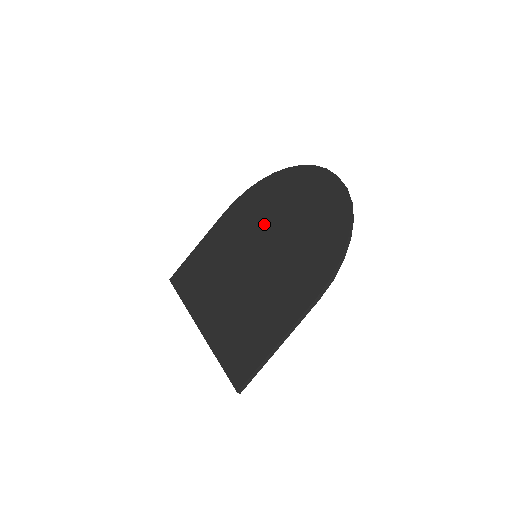
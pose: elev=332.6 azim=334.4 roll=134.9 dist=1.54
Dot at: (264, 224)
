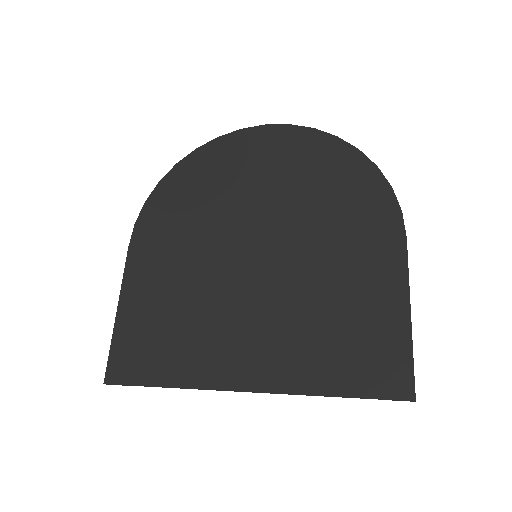
Dot at: (229, 218)
